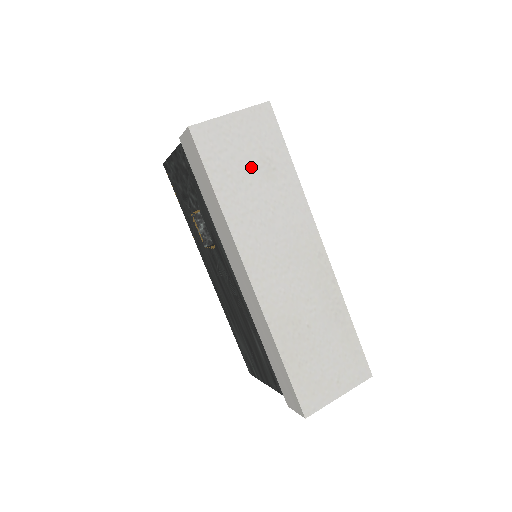
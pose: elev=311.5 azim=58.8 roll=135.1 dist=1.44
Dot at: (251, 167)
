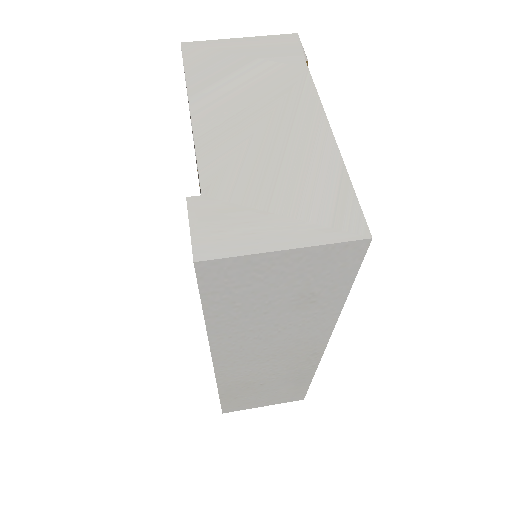
Dot at: (278, 300)
